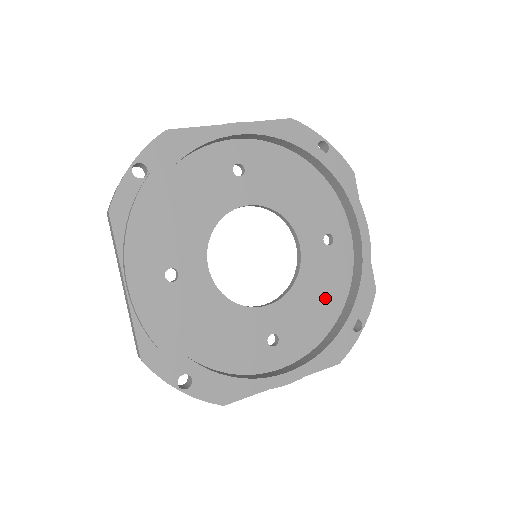
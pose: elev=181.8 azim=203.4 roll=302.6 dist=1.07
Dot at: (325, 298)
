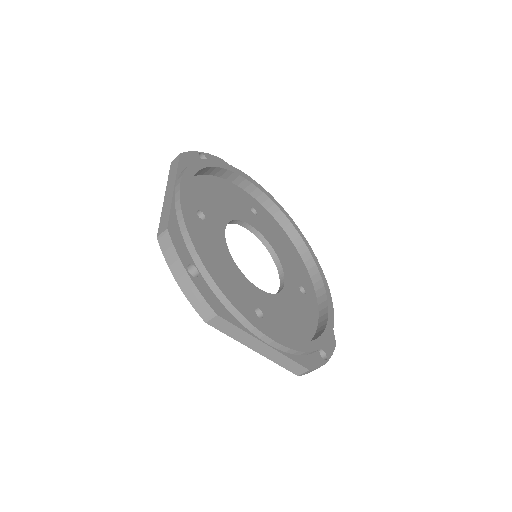
Dot at: (299, 321)
